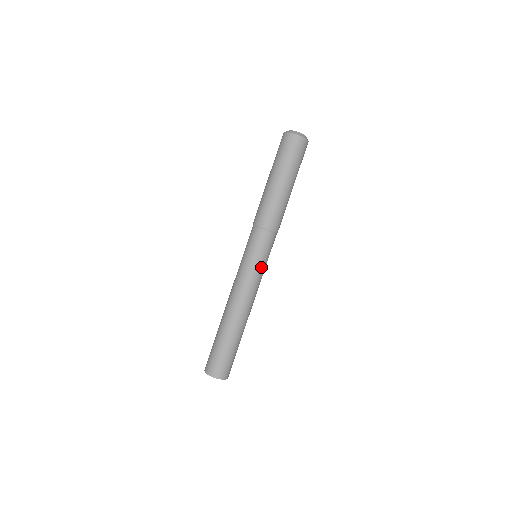
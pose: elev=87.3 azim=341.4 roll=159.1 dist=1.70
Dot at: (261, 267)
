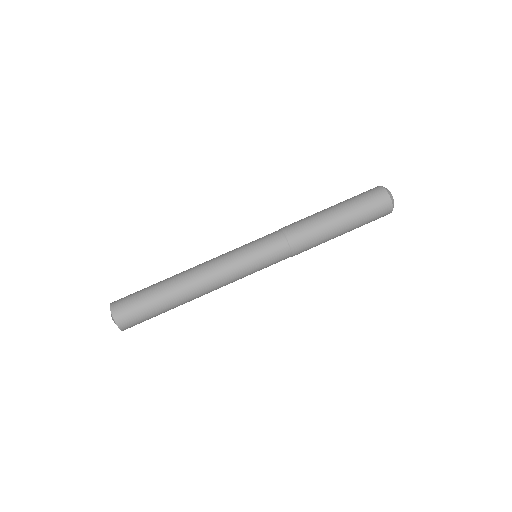
Dot at: (250, 265)
